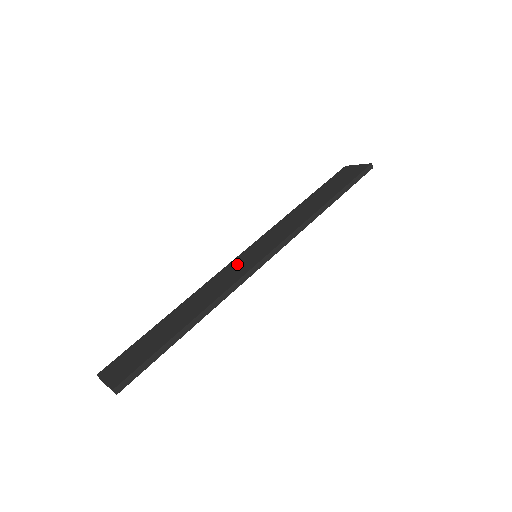
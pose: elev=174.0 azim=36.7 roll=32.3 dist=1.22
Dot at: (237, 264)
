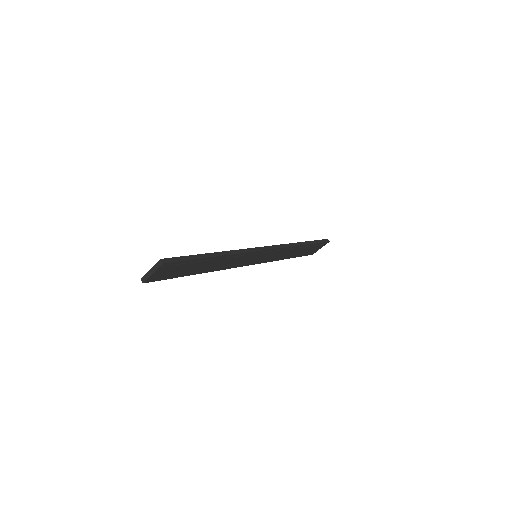
Dot at: occluded
